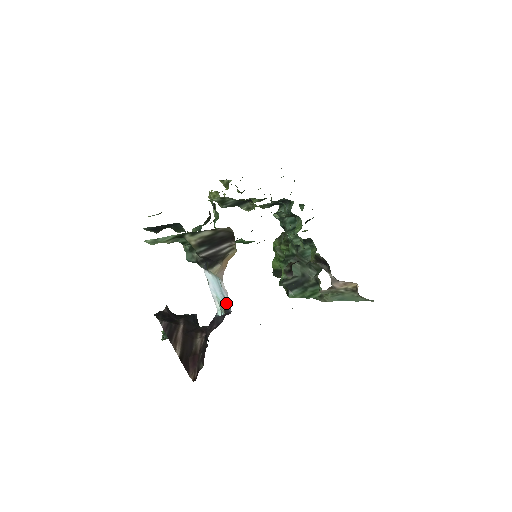
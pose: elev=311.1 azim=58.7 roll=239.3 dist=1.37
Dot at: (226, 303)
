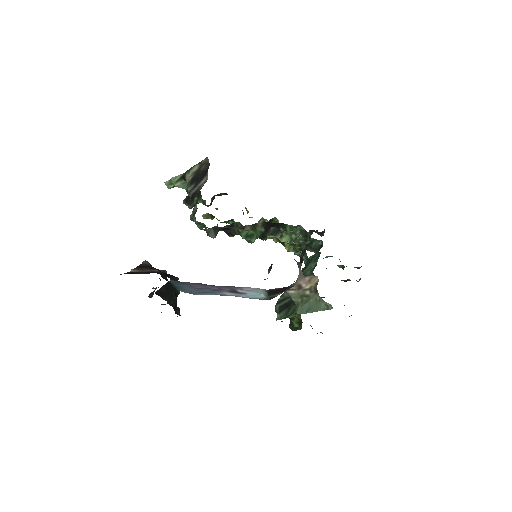
Dot at: occluded
